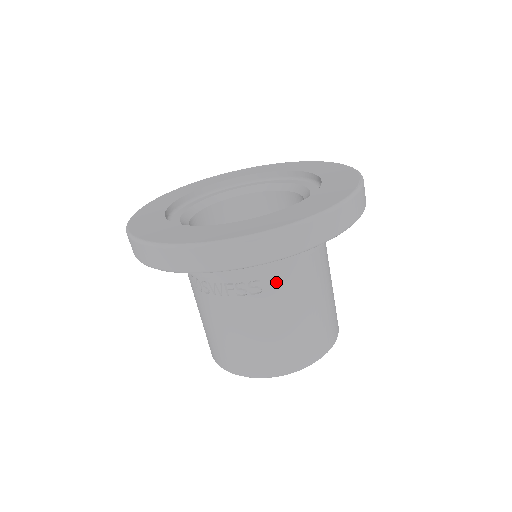
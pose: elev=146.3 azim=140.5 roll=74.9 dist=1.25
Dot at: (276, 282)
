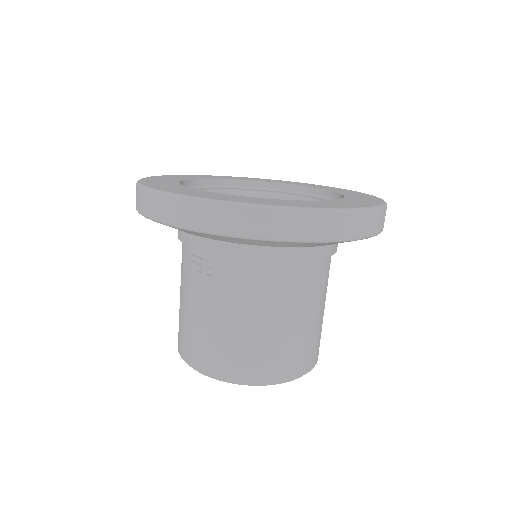
Dot at: (230, 272)
